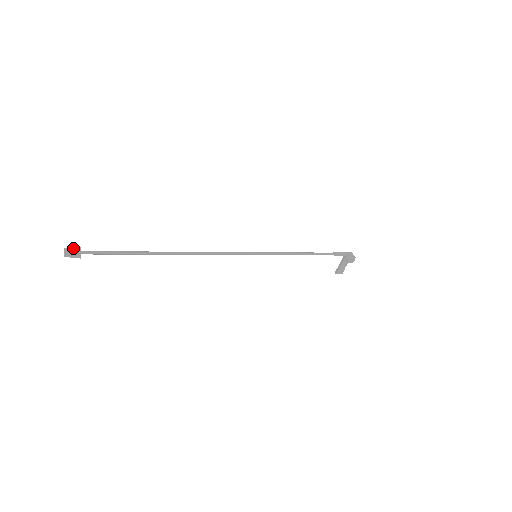
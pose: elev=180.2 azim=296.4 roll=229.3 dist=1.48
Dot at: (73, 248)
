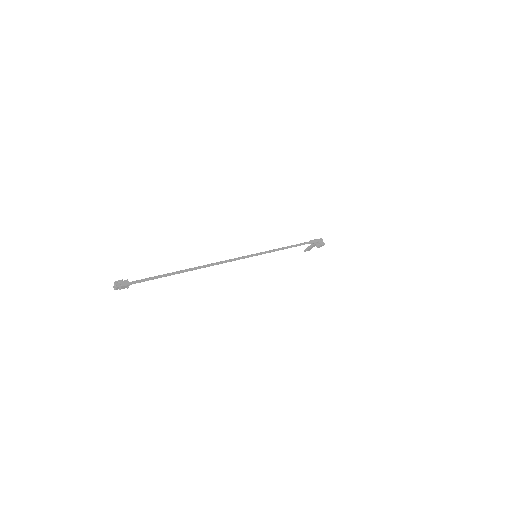
Dot at: (122, 282)
